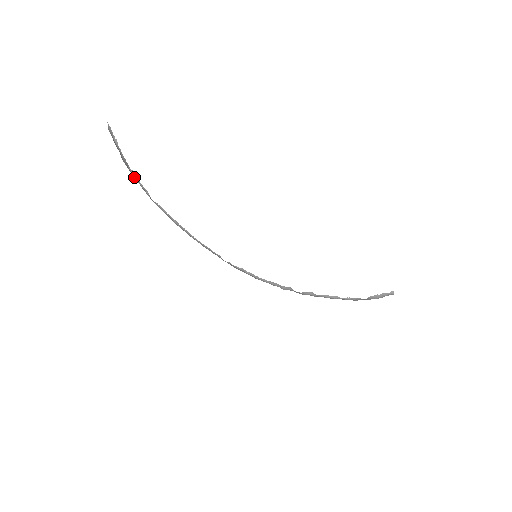
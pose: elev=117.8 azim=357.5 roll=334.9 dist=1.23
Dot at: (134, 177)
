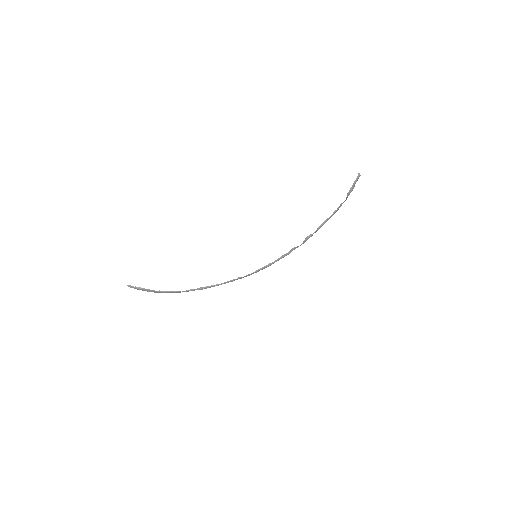
Dot at: occluded
